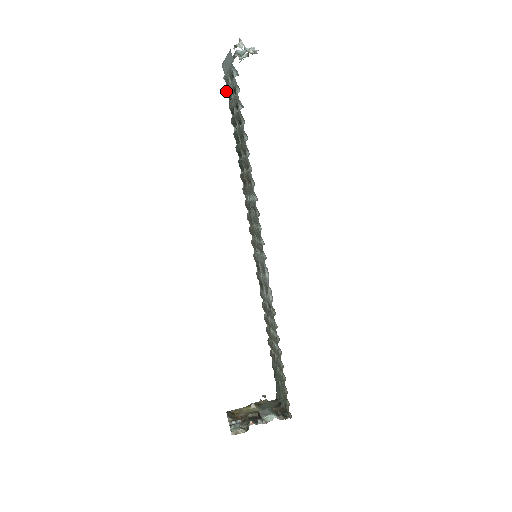
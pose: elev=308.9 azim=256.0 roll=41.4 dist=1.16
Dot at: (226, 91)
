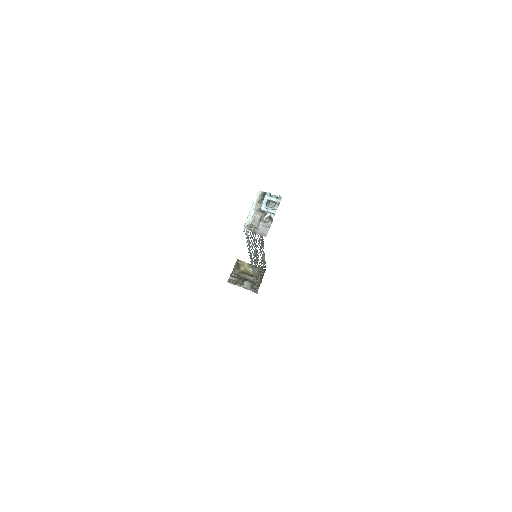
Dot at: occluded
